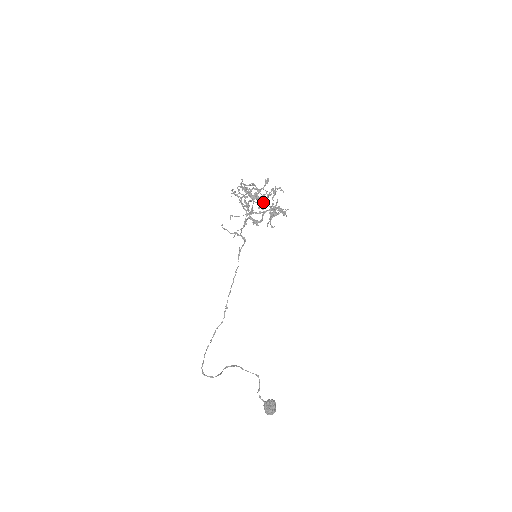
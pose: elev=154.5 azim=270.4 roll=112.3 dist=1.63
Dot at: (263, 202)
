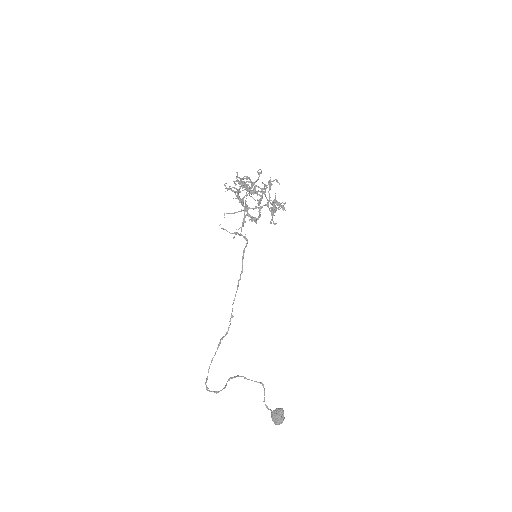
Dot at: occluded
